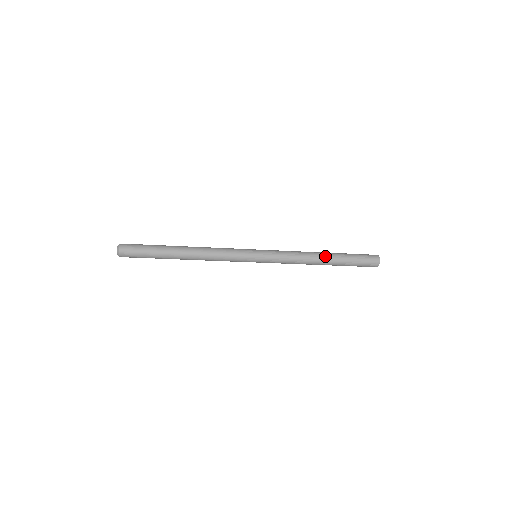
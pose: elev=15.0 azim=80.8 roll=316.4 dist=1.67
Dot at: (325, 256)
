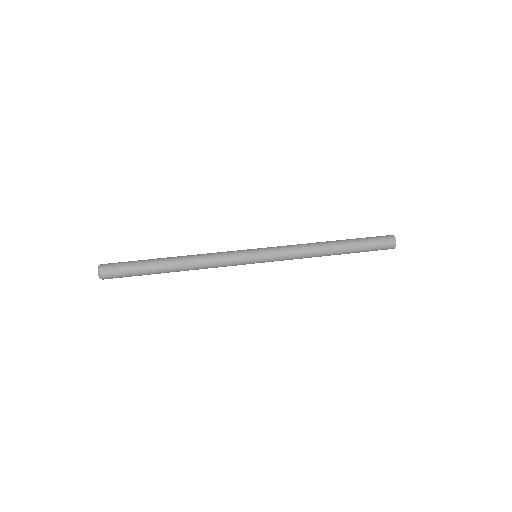
Dot at: (334, 252)
